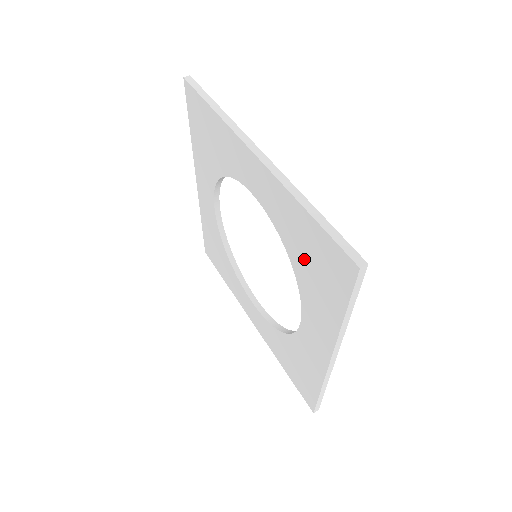
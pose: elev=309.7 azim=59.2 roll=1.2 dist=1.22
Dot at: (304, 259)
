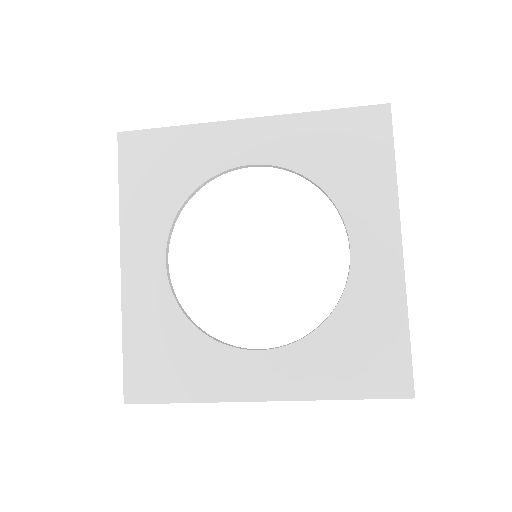
Dot at: (335, 161)
